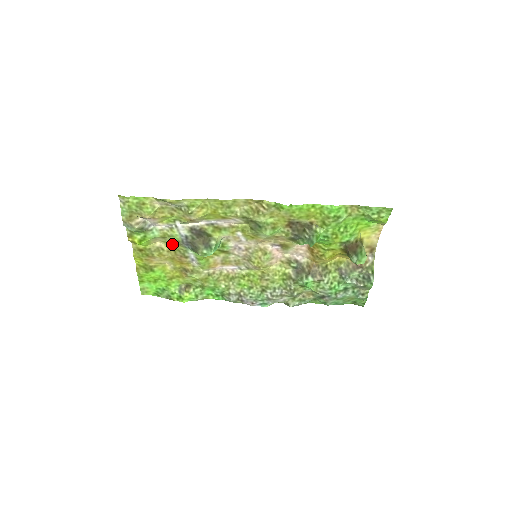
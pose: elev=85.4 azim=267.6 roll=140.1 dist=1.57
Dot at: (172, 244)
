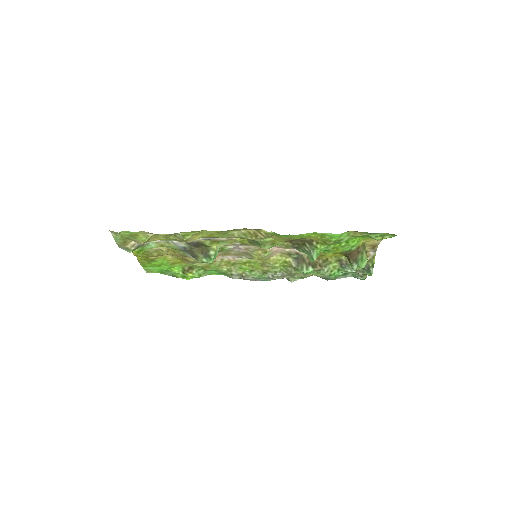
Dot at: occluded
